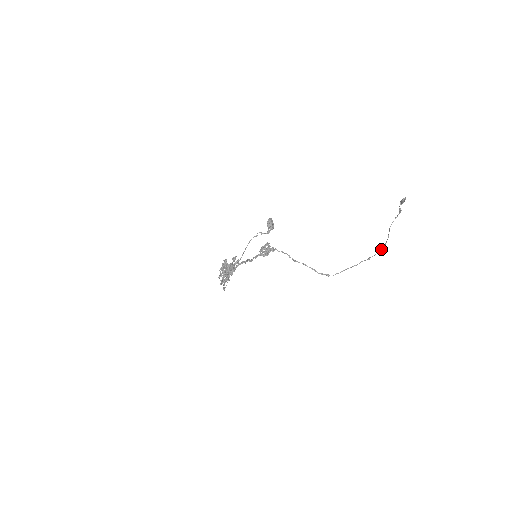
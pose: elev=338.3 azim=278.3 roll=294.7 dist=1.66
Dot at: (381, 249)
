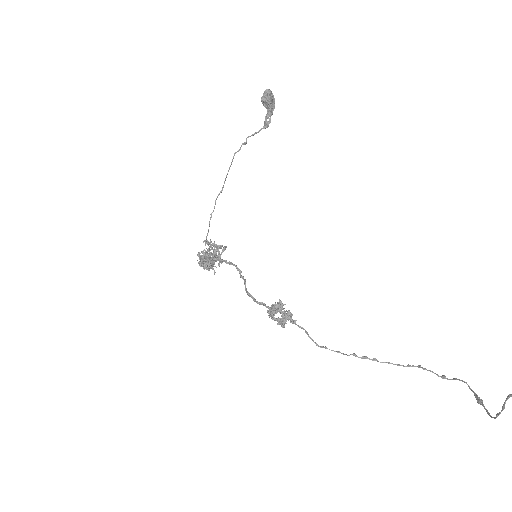
Dot at: (469, 388)
